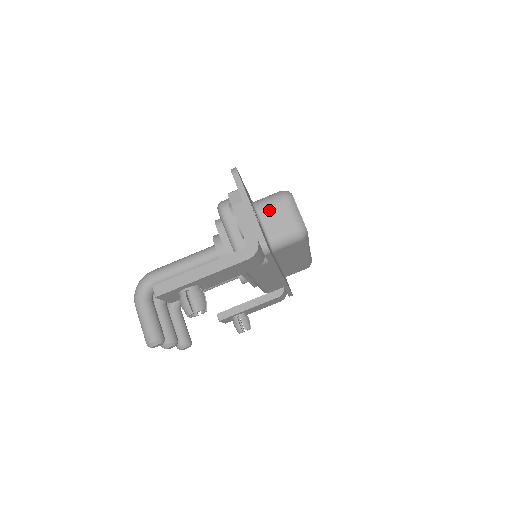
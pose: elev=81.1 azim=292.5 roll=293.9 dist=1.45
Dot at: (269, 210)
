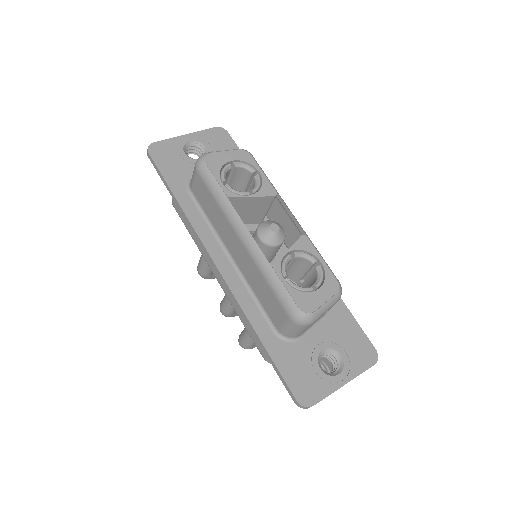
Dot at: occluded
